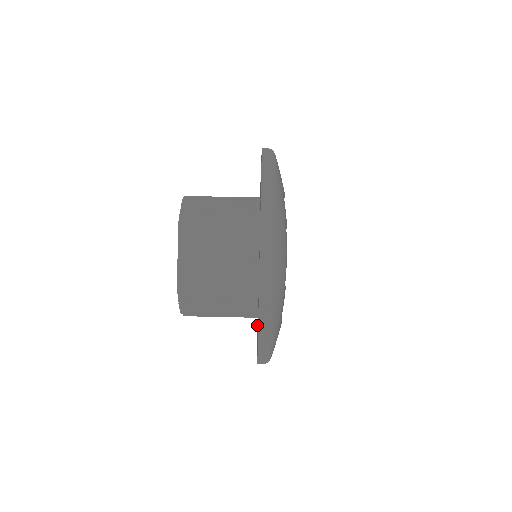
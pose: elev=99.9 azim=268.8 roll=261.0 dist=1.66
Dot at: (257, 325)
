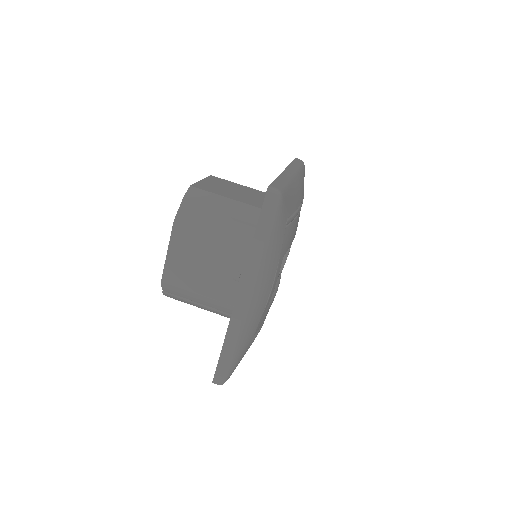
Dot at: occluded
